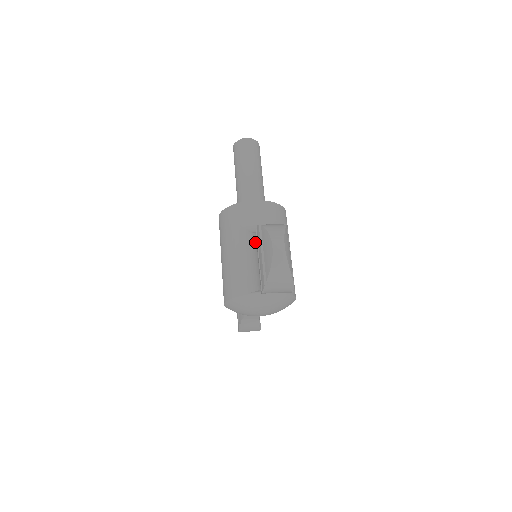
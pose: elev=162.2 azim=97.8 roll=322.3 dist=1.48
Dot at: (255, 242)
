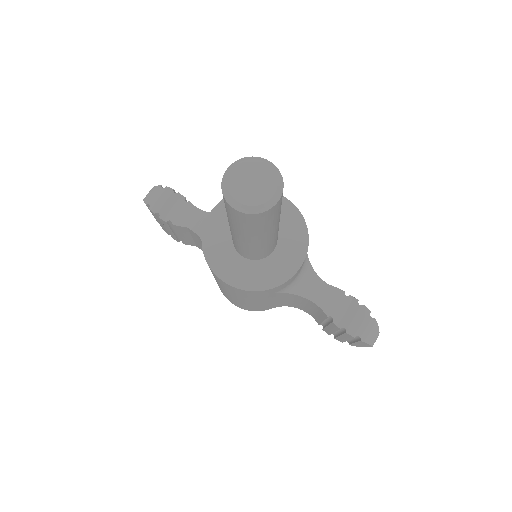
Dot at: (307, 302)
